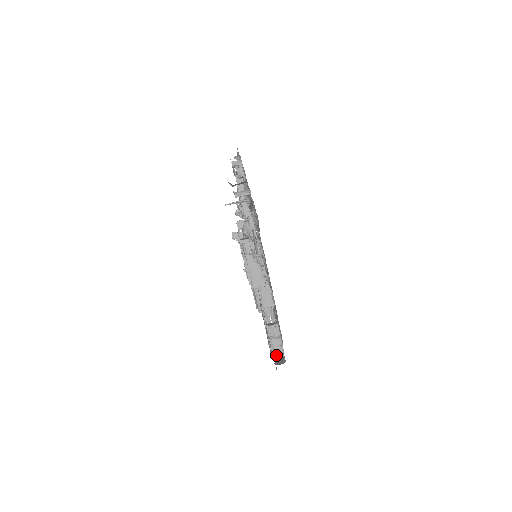
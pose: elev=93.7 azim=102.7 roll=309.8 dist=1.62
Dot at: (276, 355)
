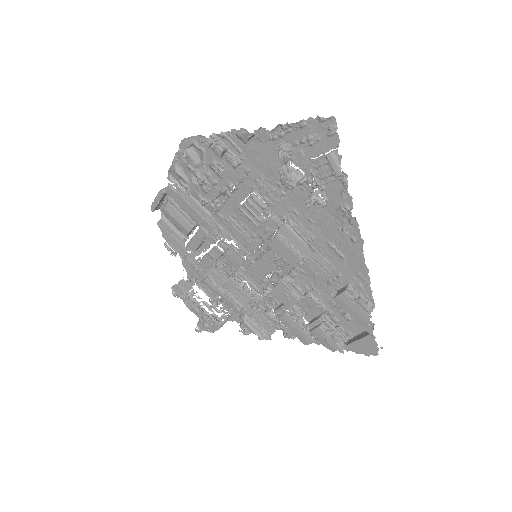
Dot at: (344, 343)
